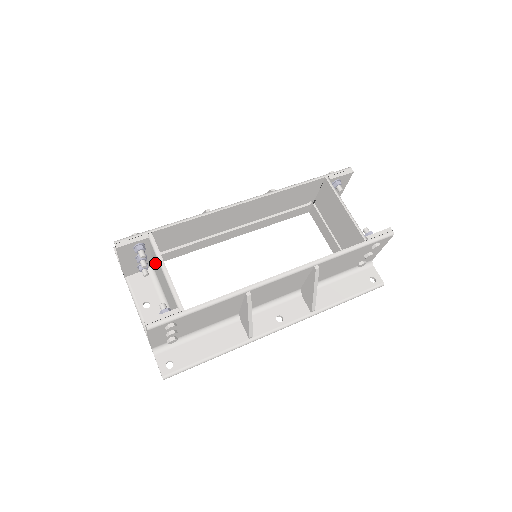
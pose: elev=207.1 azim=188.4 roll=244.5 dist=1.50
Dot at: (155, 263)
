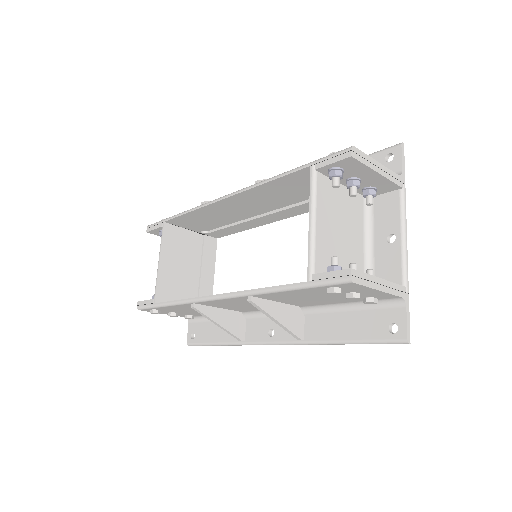
Dot at: (184, 245)
